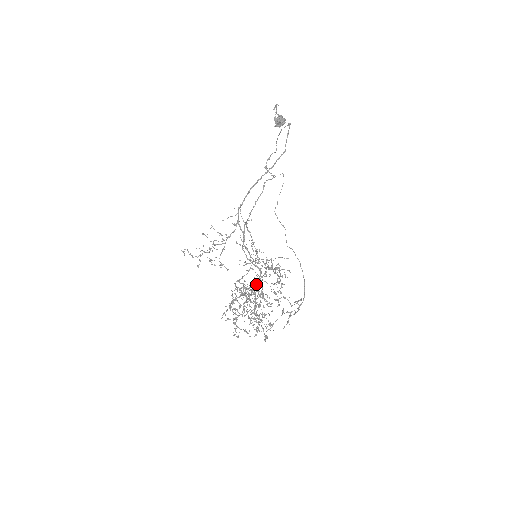
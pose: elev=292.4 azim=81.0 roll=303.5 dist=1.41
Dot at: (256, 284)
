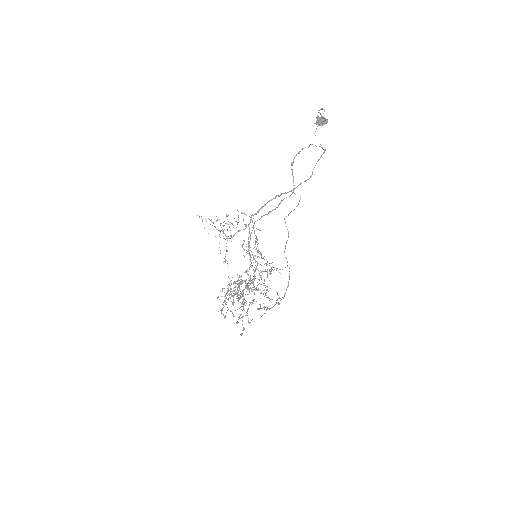
Dot at: (253, 259)
